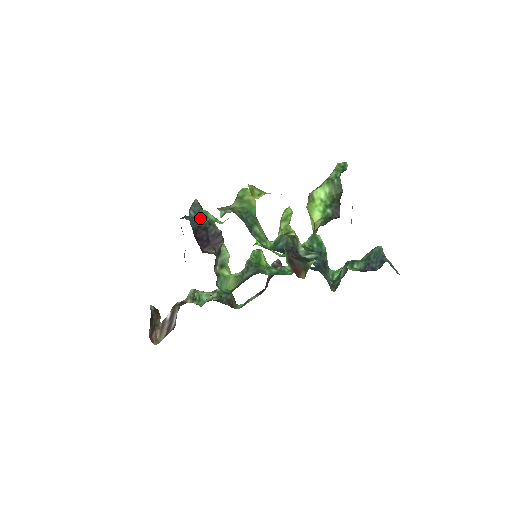
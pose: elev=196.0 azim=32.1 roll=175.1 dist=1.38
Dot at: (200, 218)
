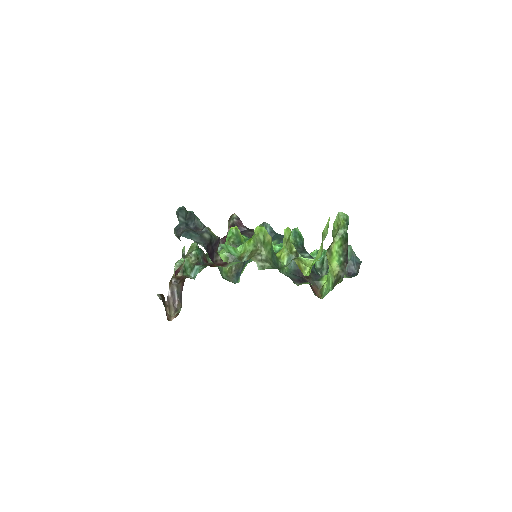
Dot at: (190, 222)
